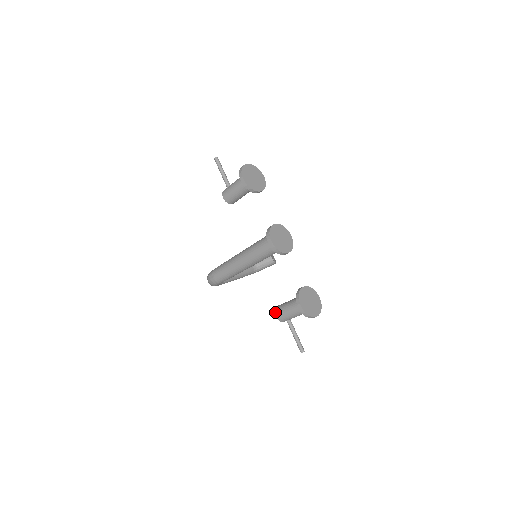
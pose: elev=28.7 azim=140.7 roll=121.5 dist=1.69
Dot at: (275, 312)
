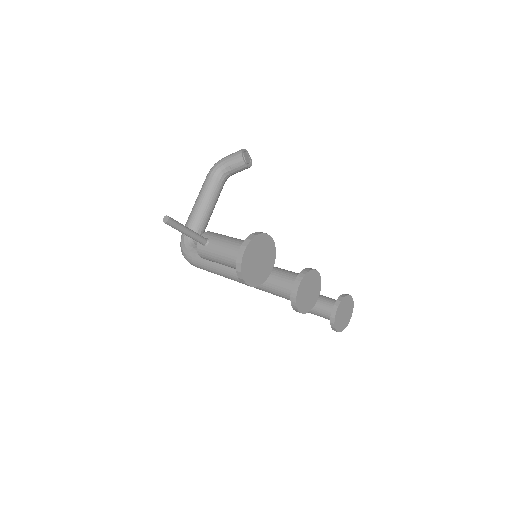
Dot at: occluded
